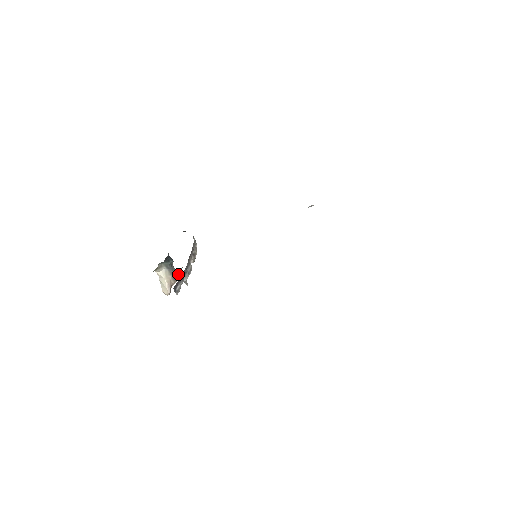
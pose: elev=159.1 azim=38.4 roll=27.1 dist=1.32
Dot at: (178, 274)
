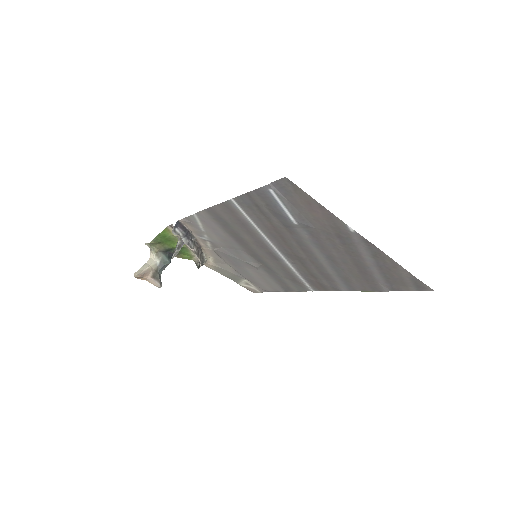
Dot at: (179, 242)
